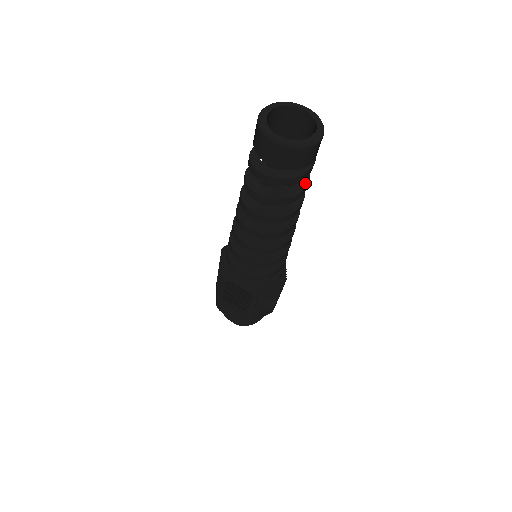
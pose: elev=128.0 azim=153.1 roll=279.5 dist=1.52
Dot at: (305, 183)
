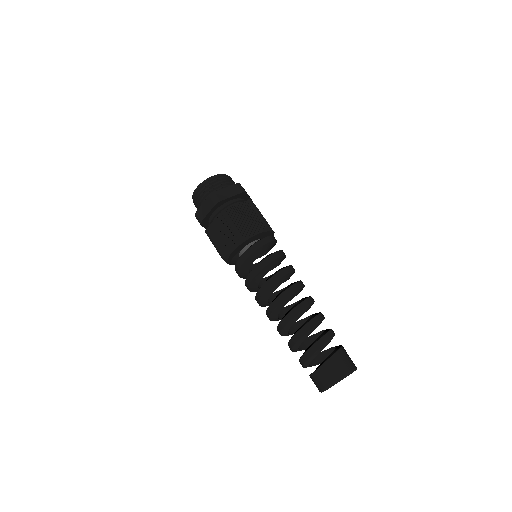
Dot at: occluded
